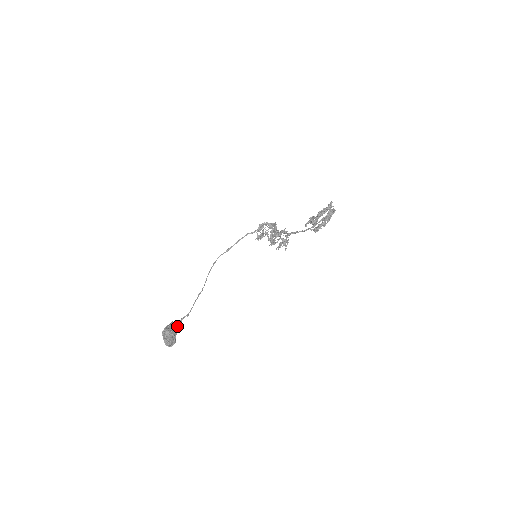
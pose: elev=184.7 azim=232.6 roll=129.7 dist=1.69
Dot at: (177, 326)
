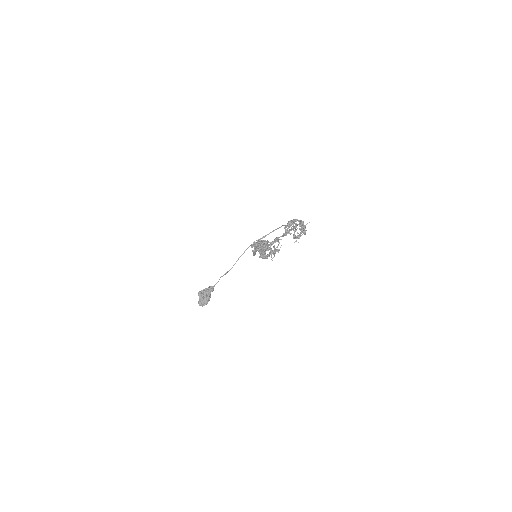
Dot at: (211, 291)
